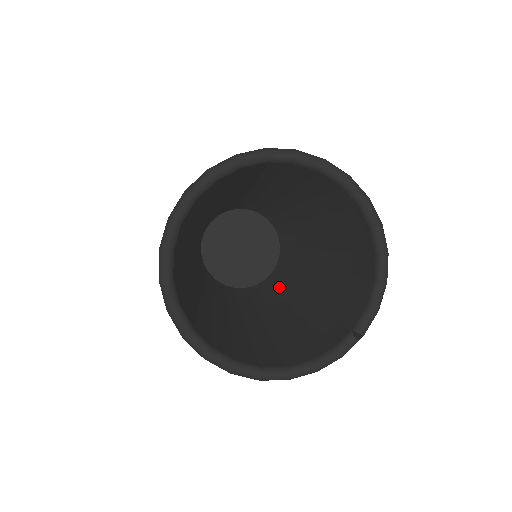
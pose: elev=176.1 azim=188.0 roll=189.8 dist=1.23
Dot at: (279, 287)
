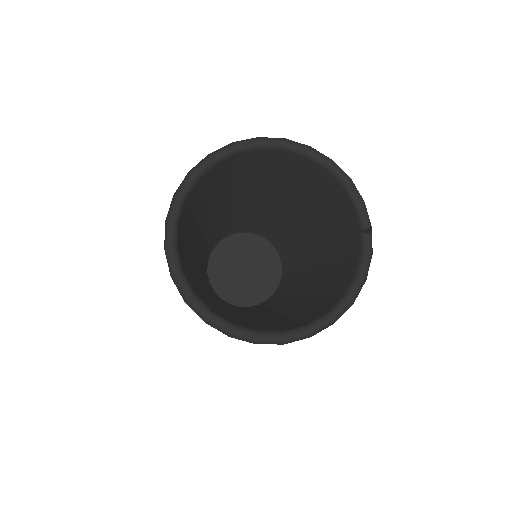
Dot at: (294, 266)
